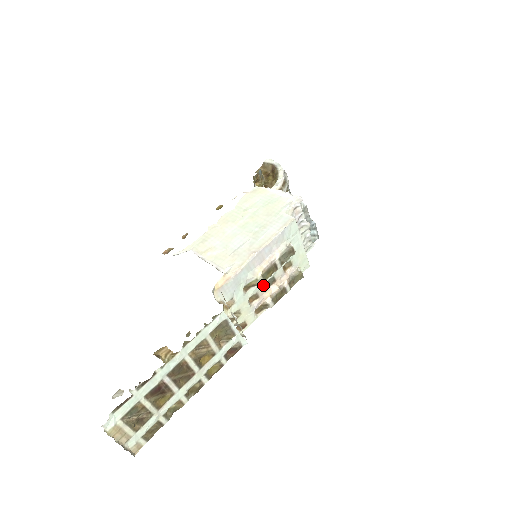
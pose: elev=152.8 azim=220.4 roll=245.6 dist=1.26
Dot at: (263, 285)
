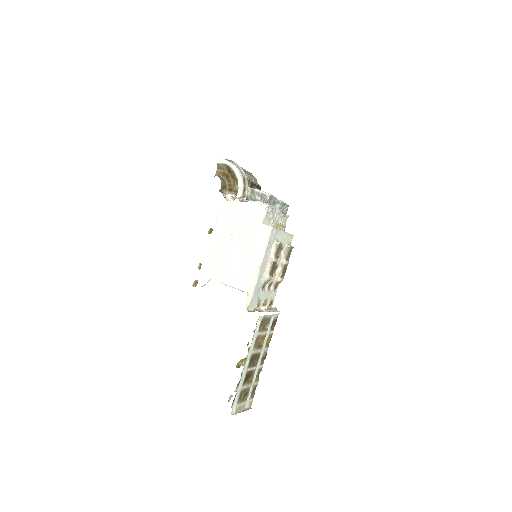
Dot at: occluded
